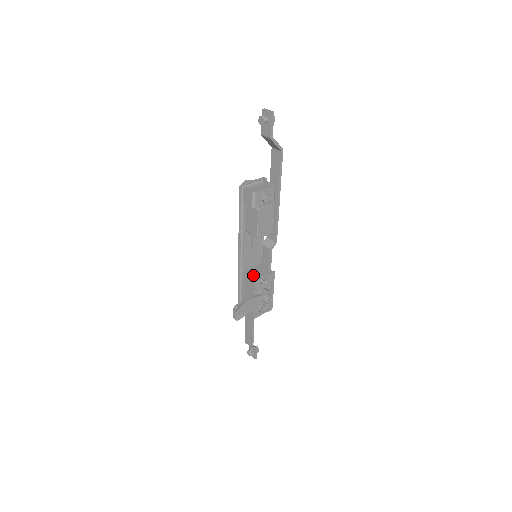
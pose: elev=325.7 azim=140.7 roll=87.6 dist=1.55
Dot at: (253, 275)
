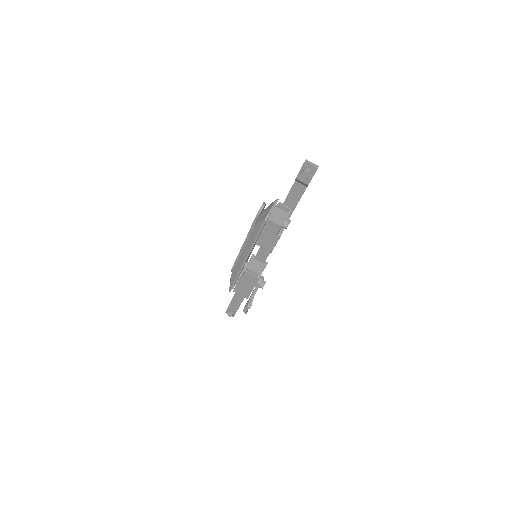
Dot at: (254, 272)
